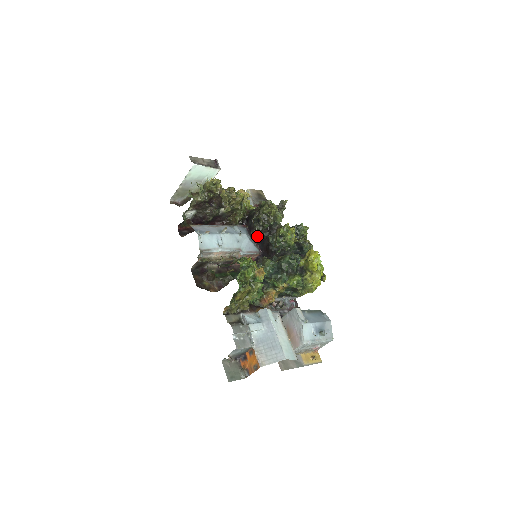
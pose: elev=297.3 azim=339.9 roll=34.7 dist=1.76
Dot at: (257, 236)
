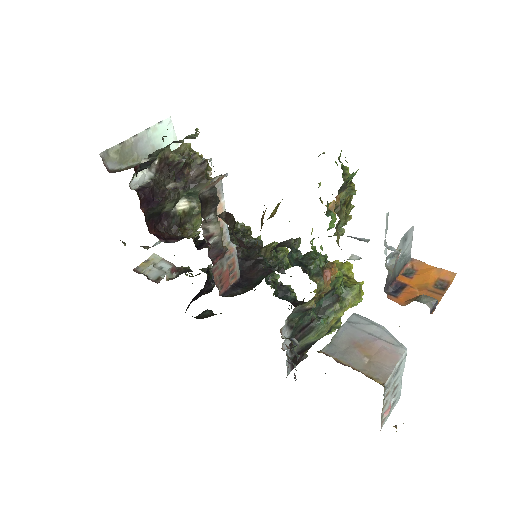
Dot at: occluded
